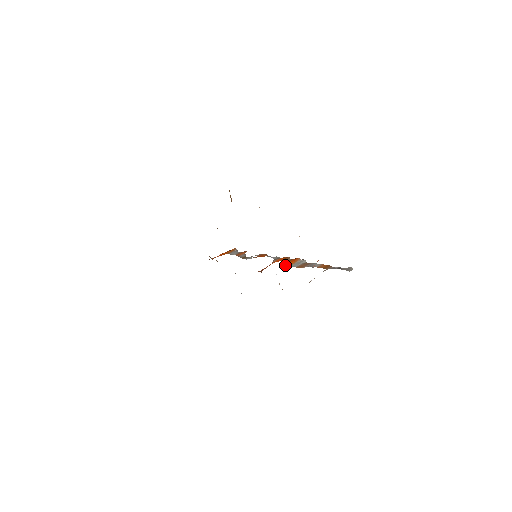
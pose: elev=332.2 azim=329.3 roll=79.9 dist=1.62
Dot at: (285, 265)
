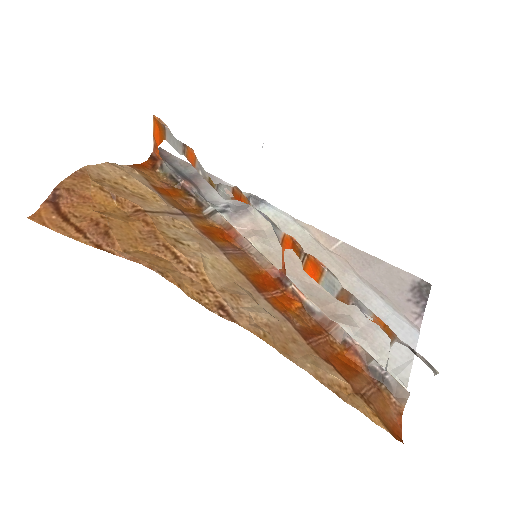
Dot at: (311, 275)
